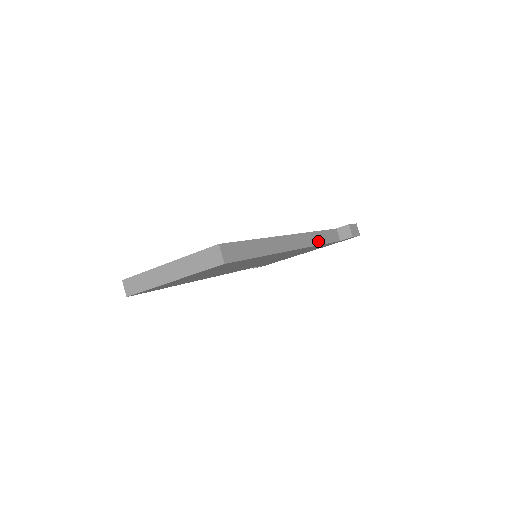
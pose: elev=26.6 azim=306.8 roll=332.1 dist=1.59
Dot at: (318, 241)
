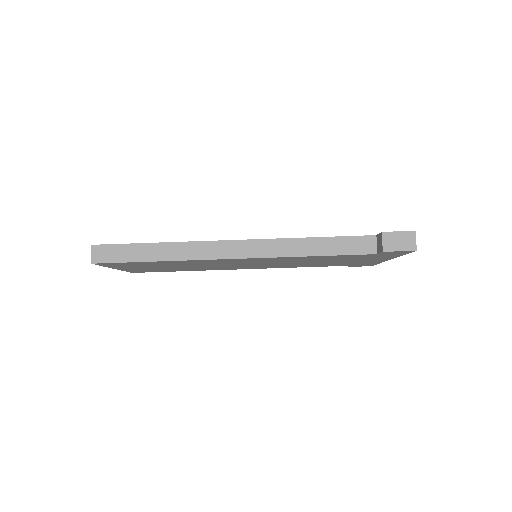
Dot at: (303, 251)
